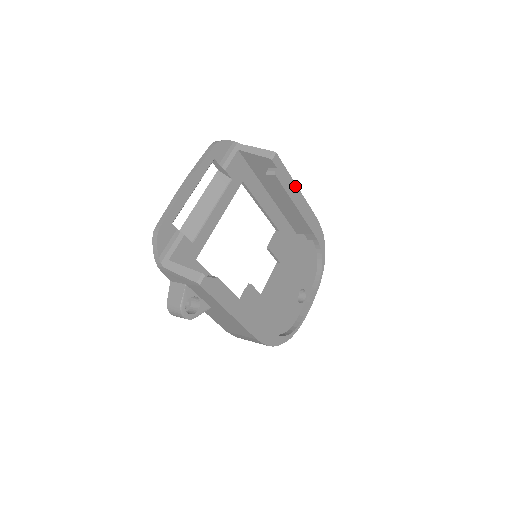
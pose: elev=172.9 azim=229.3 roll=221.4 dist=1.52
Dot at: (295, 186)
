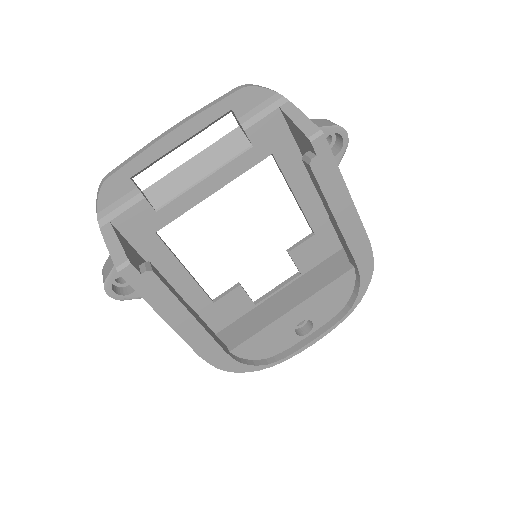
Dot at: (345, 189)
